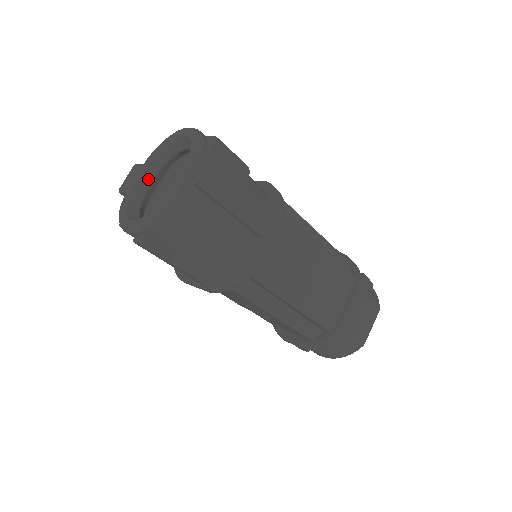
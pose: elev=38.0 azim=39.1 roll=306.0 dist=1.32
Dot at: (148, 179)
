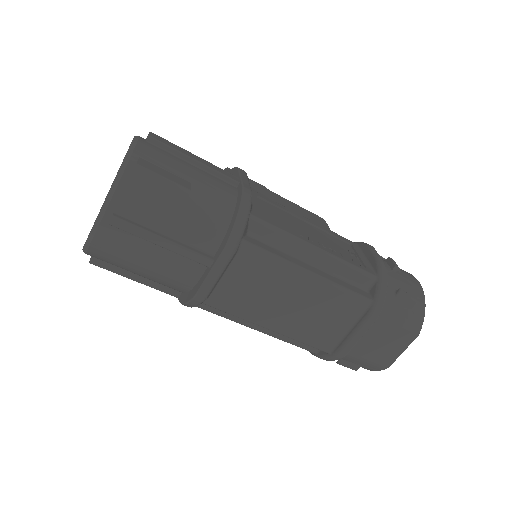
Dot at: occluded
